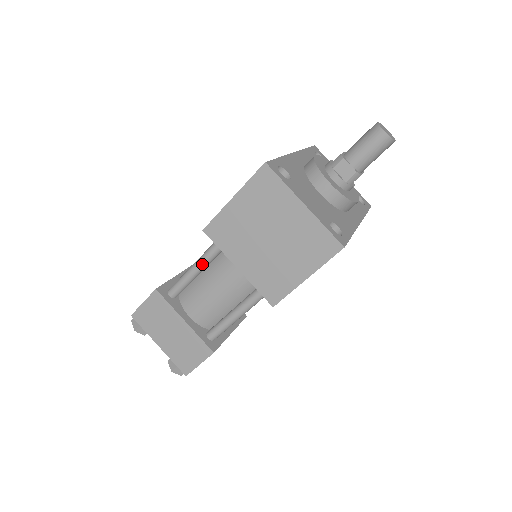
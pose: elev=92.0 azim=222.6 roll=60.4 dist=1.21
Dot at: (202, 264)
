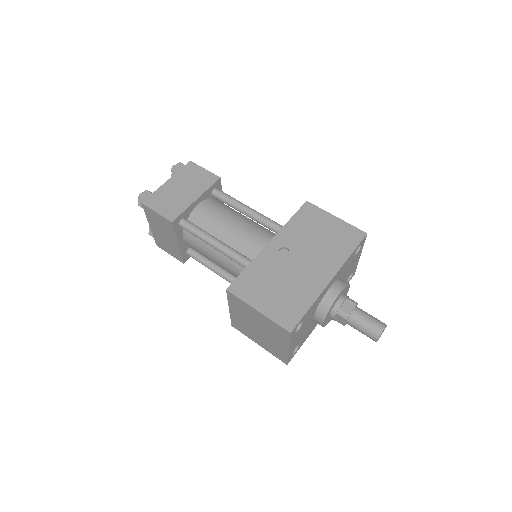
Dot at: occluded
